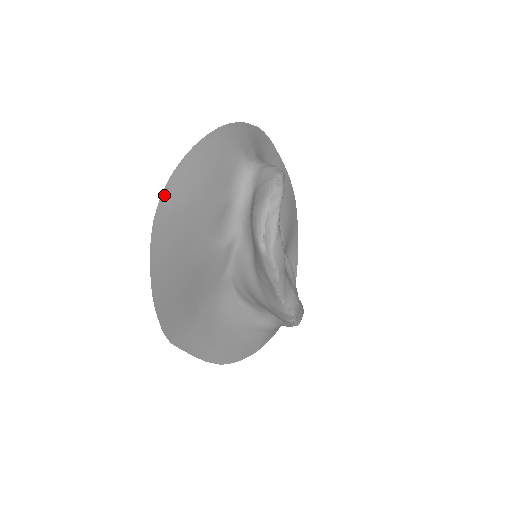
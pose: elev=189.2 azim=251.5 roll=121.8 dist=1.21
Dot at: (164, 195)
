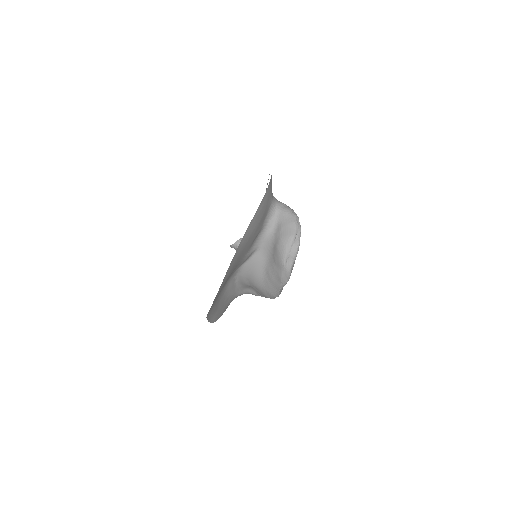
Dot at: (244, 236)
